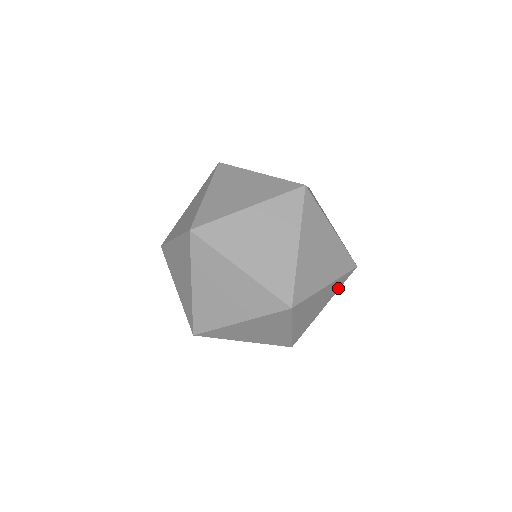
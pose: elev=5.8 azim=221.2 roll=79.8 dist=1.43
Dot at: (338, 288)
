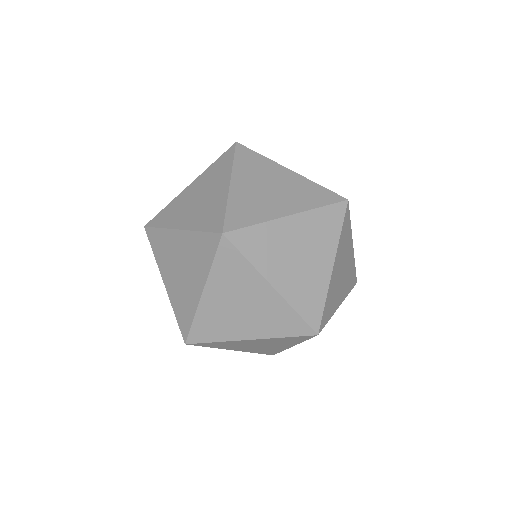
Dot at: (348, 290)
